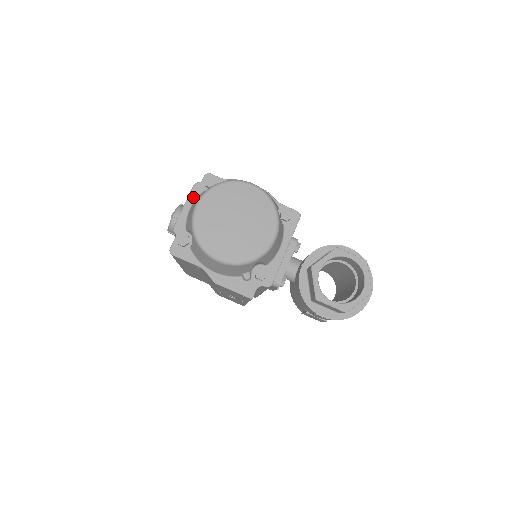
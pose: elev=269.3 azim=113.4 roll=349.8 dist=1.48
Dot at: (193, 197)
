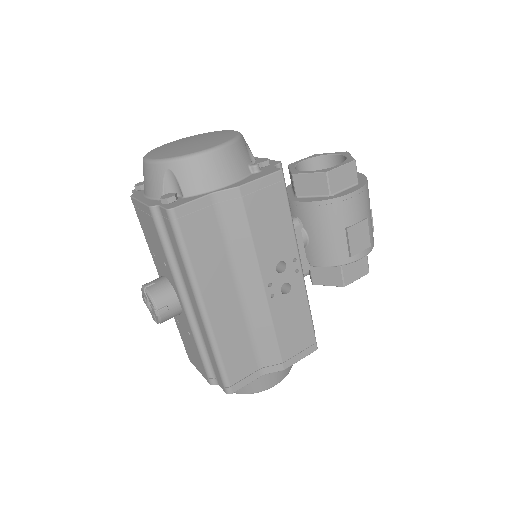
Dot at: (140, 196)
